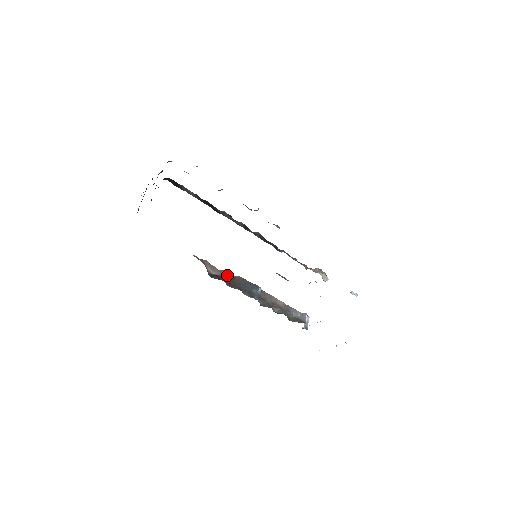
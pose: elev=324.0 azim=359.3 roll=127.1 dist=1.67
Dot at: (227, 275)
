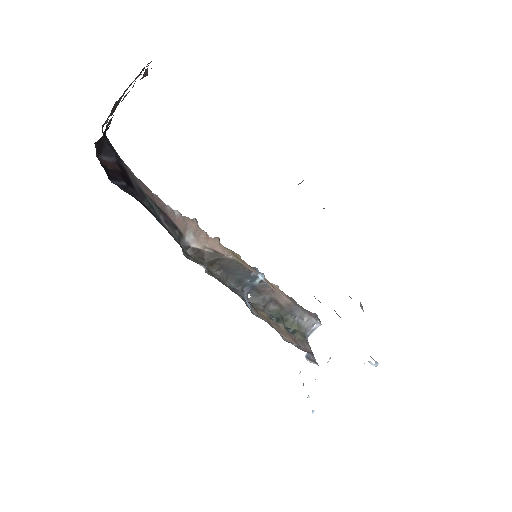
Dot at: (215, 251)
